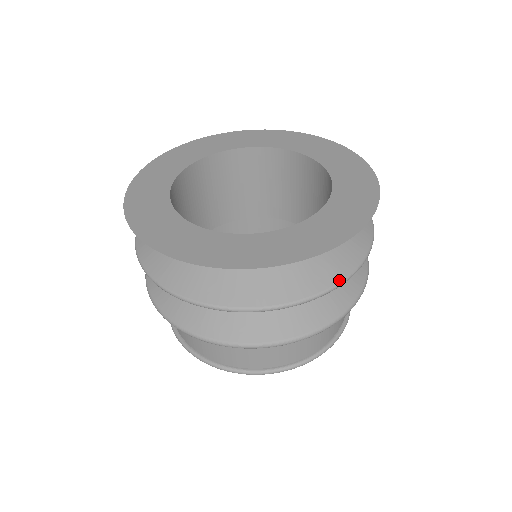
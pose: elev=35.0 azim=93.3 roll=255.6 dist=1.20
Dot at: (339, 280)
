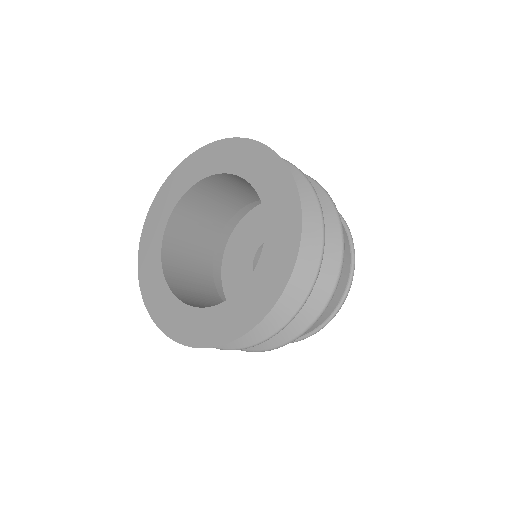
Dot at: (318, 258)
